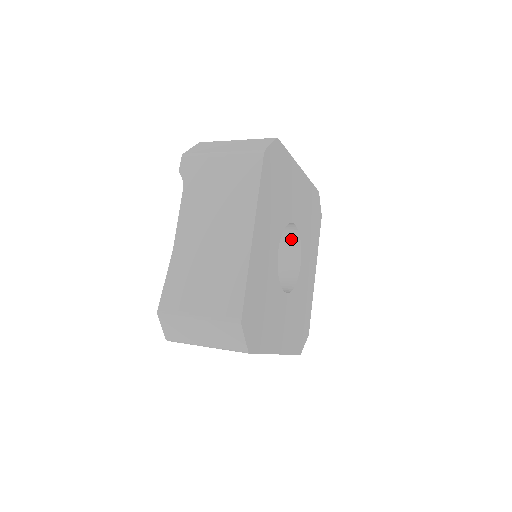
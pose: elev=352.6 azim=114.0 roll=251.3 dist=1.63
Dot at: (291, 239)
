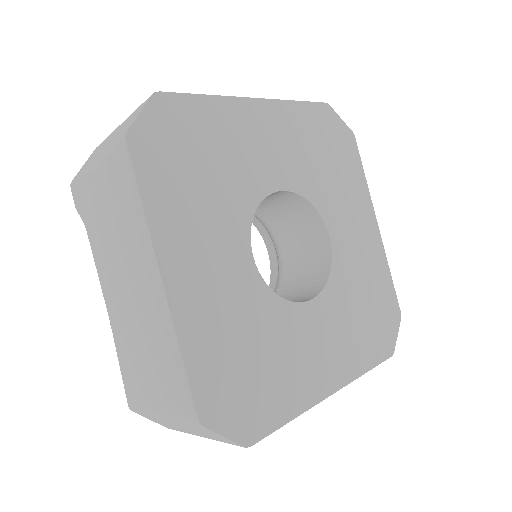
Dot at: (318, 277)
